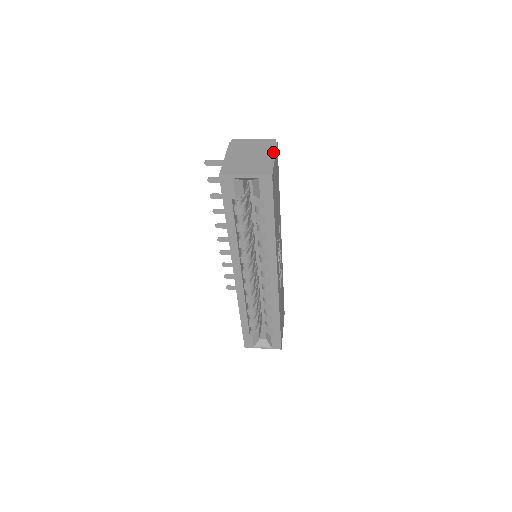
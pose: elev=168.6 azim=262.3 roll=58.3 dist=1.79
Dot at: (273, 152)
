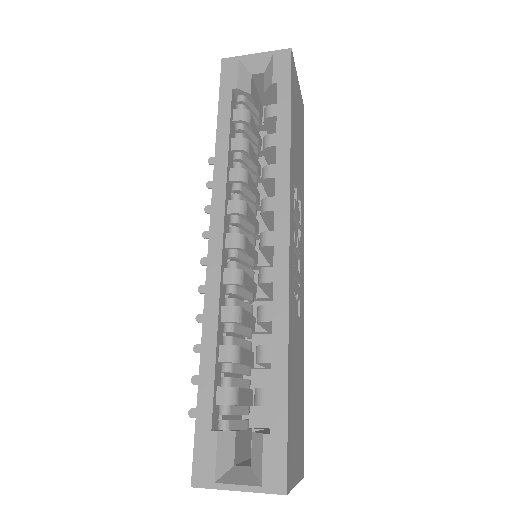
Dot at: occluded
